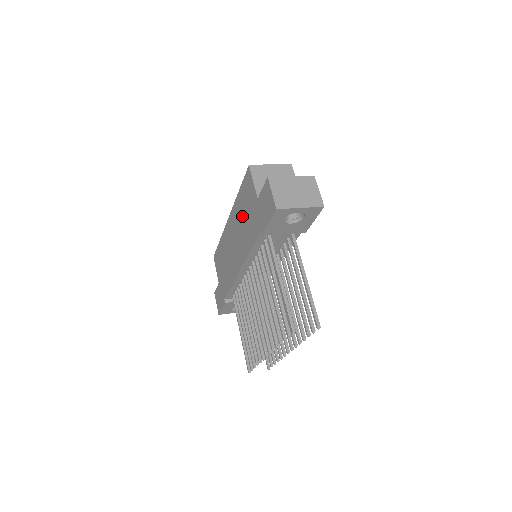
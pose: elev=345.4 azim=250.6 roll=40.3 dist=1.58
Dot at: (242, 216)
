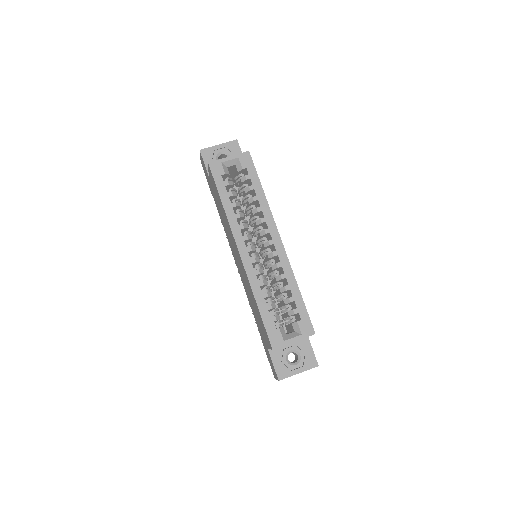
Dot at: (252, 302)
